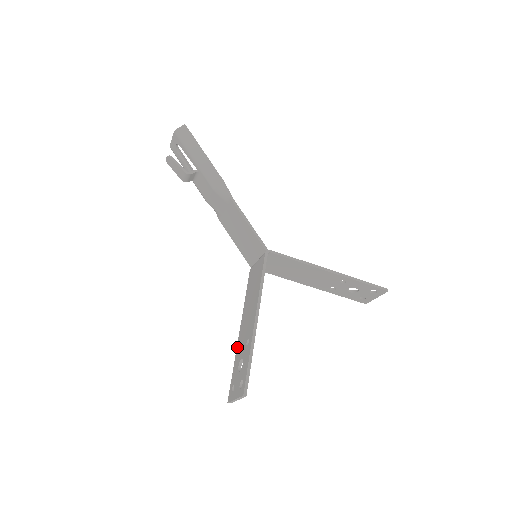
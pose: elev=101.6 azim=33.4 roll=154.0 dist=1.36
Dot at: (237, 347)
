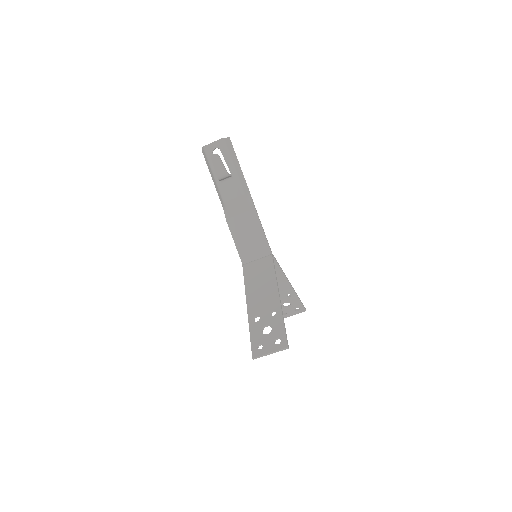
Dot at: (250, 319)
